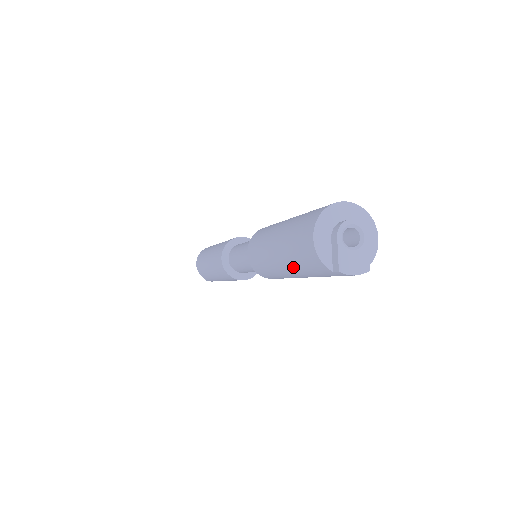
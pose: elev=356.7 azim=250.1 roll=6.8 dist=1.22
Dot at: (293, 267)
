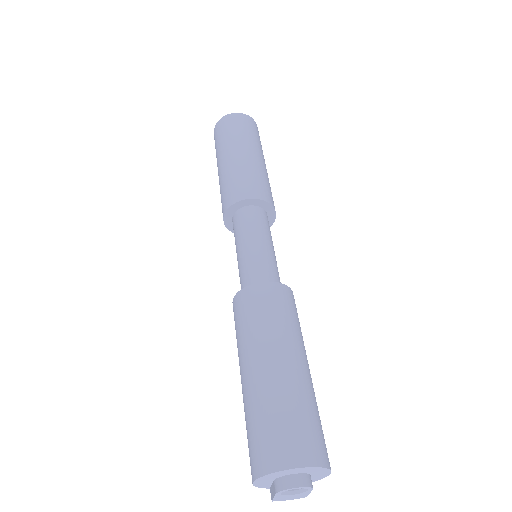
Dot at: occluded
